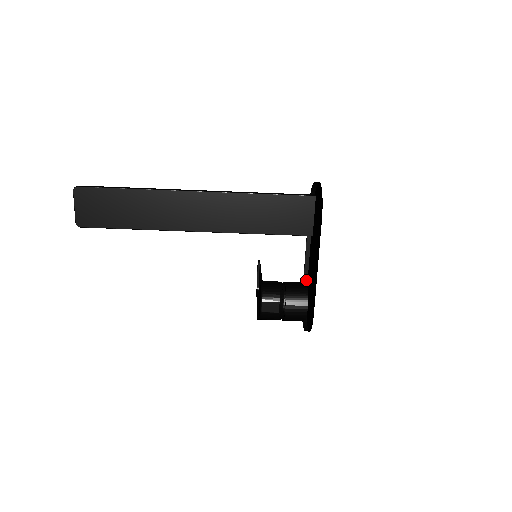
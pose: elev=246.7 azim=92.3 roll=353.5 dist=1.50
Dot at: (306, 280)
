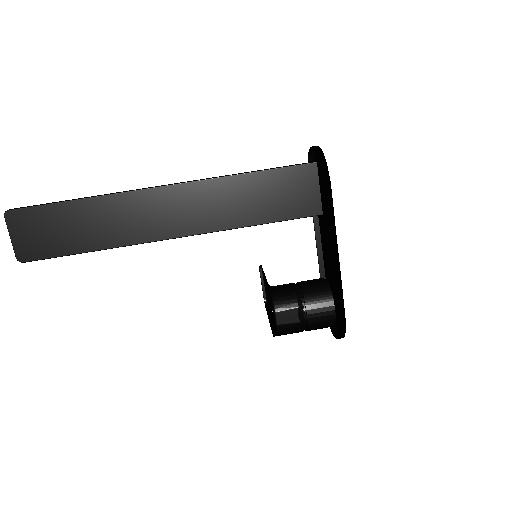
Dot at: (323, 276)
